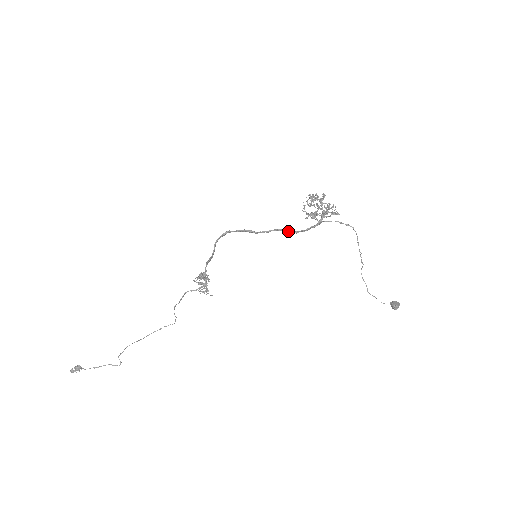
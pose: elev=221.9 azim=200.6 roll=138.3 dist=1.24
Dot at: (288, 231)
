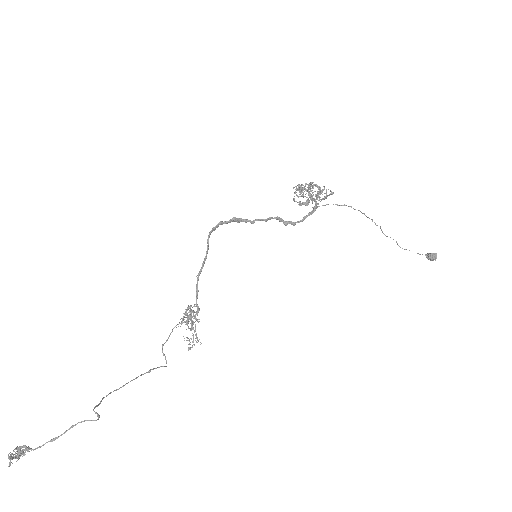
Dot at: (285, 222)
